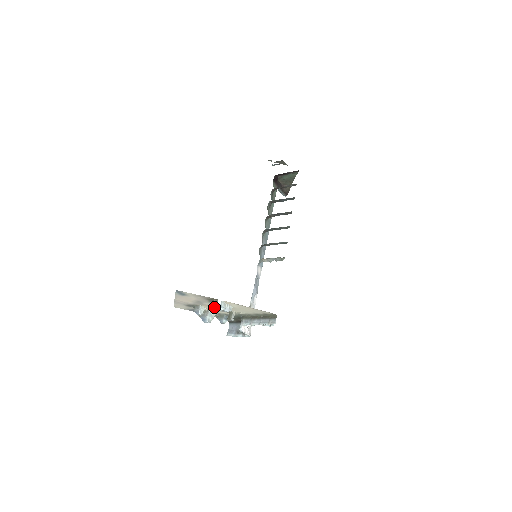
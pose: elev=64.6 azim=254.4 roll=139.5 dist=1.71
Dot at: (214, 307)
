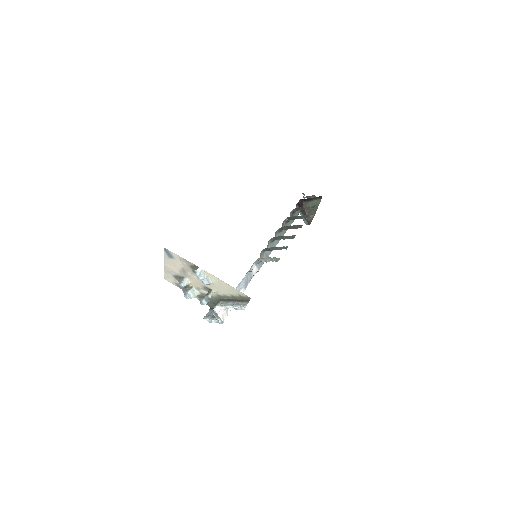
Dot at: (197, 281)
